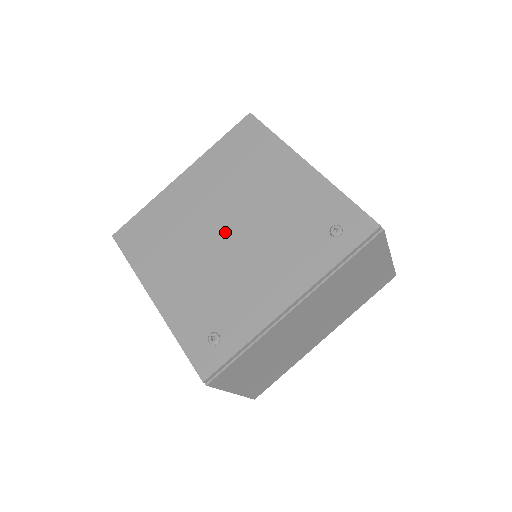
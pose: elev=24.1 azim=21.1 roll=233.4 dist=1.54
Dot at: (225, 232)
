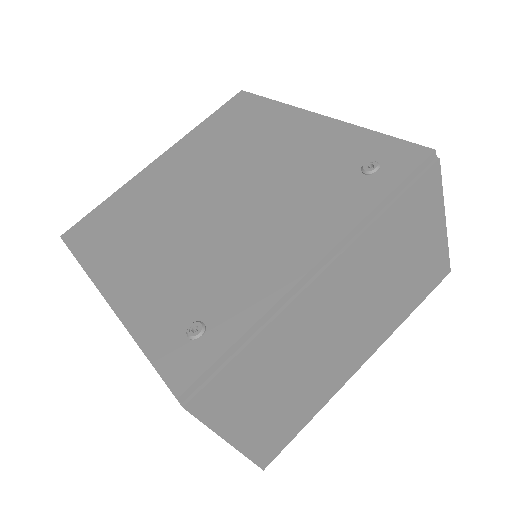
Dot at: (213, 201)
